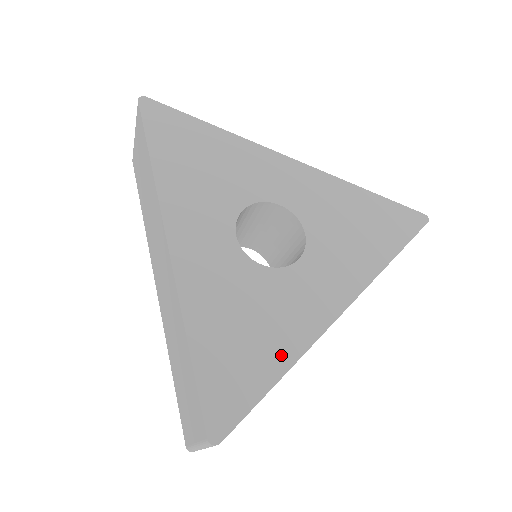
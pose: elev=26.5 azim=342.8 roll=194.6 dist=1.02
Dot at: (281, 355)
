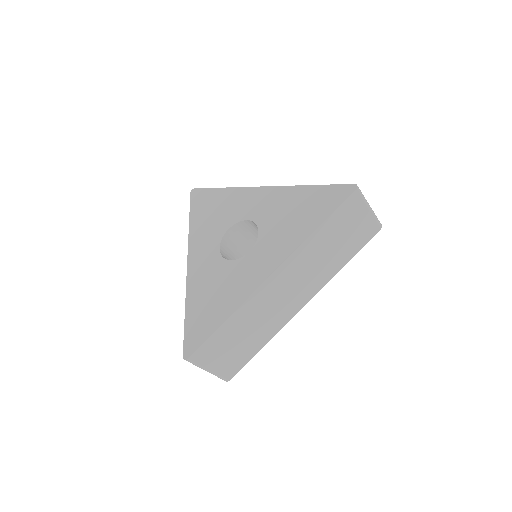
Dot at: (227, 309)
